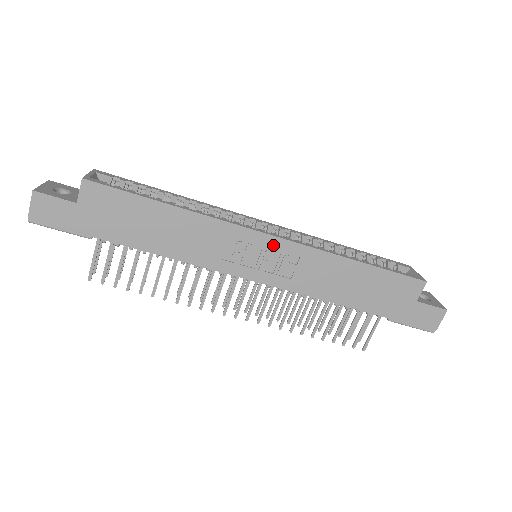
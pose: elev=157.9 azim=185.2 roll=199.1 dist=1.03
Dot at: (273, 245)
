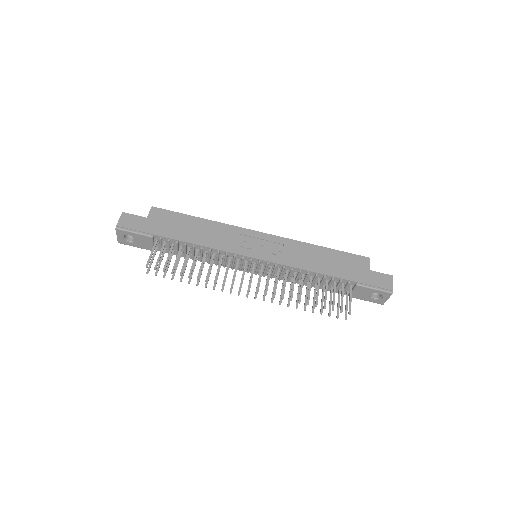
Dot at: (265, 238)
